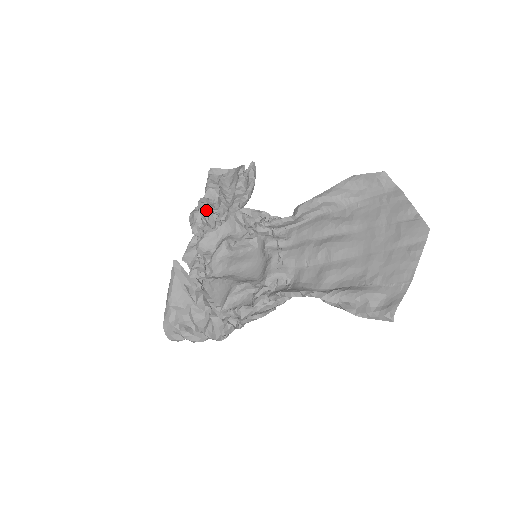
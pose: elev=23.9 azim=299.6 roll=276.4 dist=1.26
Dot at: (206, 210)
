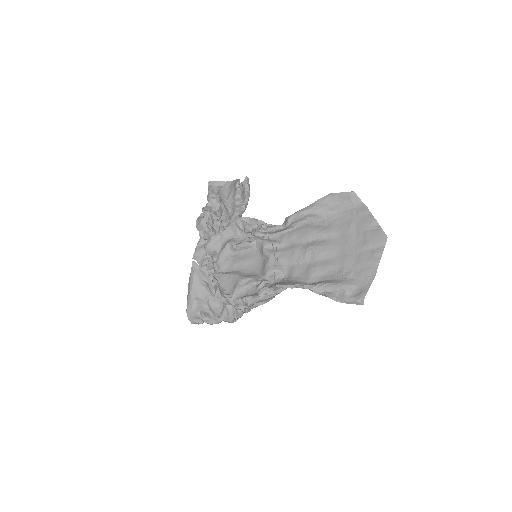
Dot at: (210, 217)
